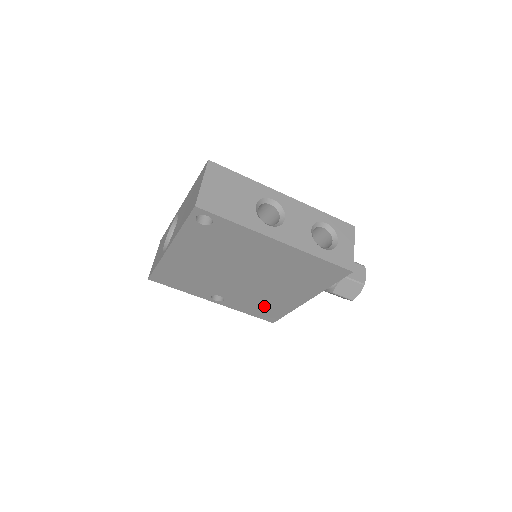
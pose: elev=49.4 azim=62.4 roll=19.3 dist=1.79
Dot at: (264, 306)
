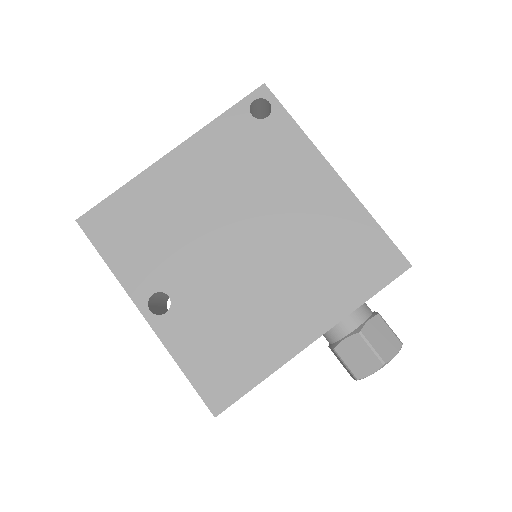
Dot at: (229, 347)
